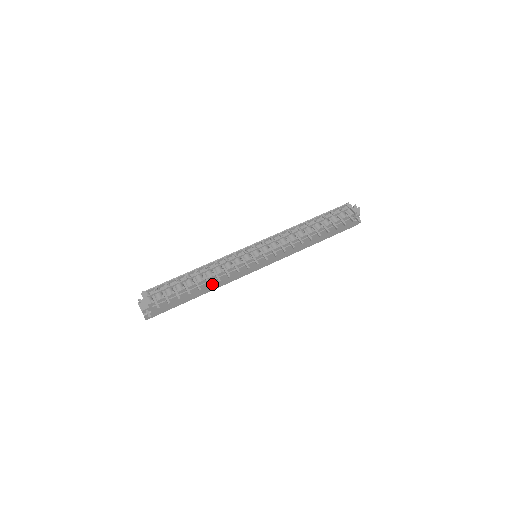
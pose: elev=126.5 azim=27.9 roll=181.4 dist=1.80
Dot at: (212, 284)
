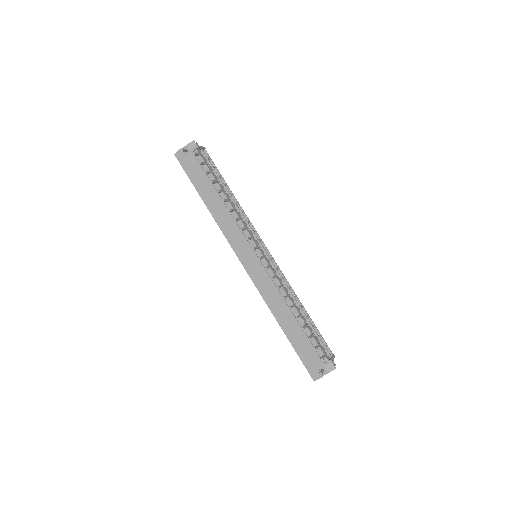
Dot at: (221, 210)
